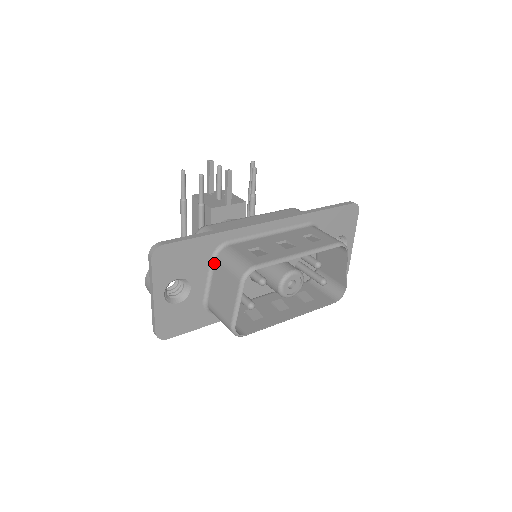
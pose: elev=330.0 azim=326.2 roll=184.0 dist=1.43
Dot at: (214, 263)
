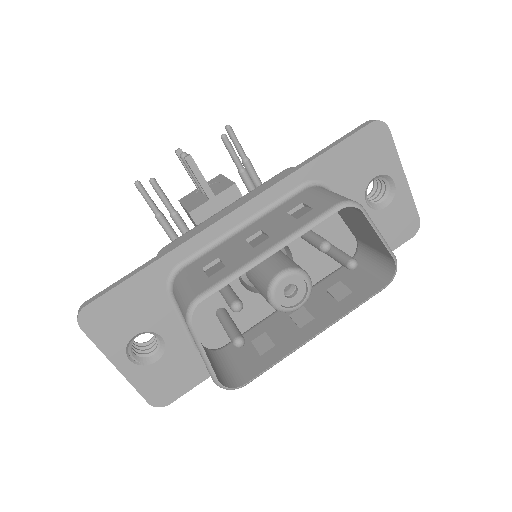
Dot at: (175, 298)
